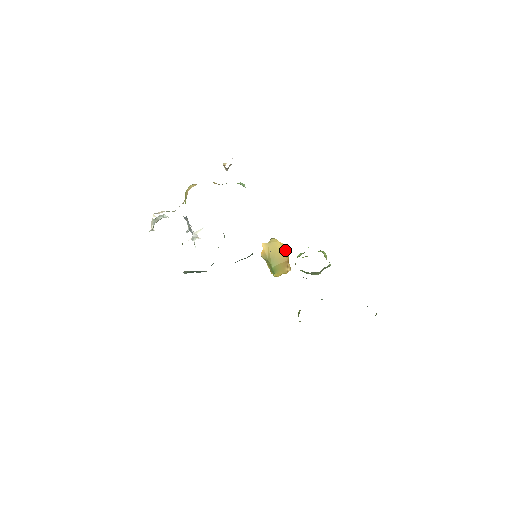
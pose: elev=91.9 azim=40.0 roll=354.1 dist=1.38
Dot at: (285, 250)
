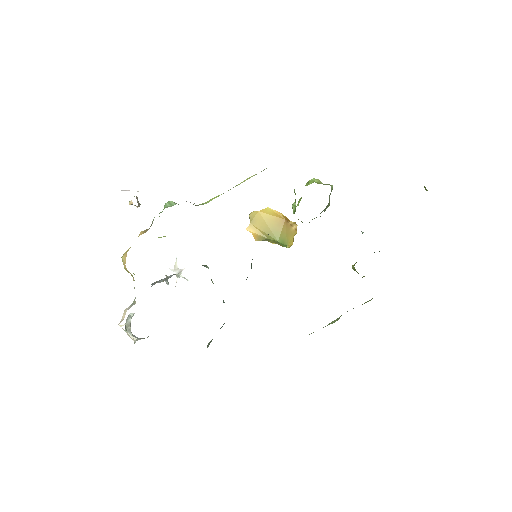
Dot at: (273, 213)
